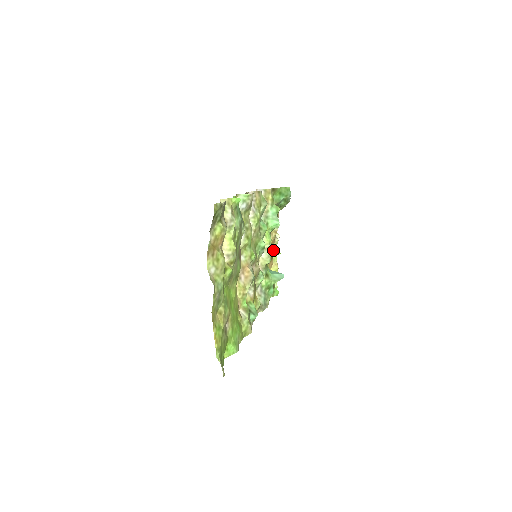
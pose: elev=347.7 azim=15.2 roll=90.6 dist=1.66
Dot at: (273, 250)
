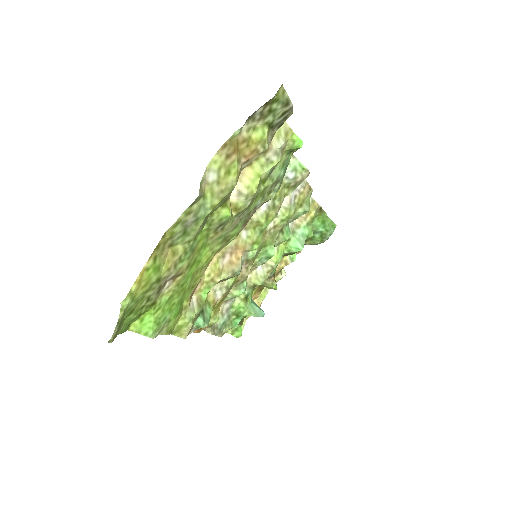
Dot at: (272, 278)
